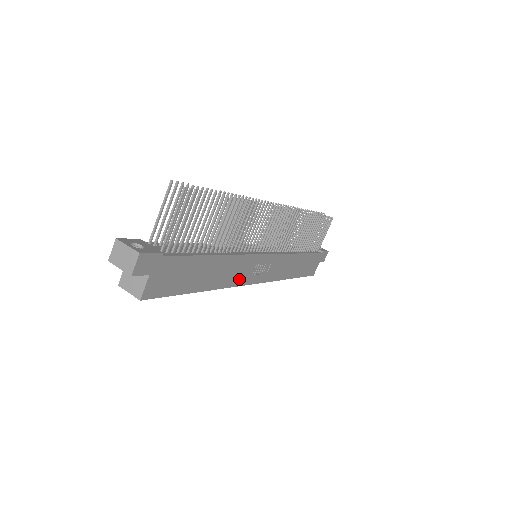
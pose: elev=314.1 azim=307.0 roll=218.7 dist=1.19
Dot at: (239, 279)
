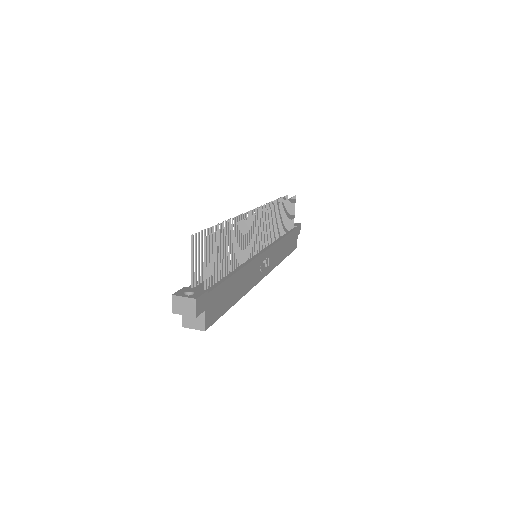
Dot at: (254, 280)
